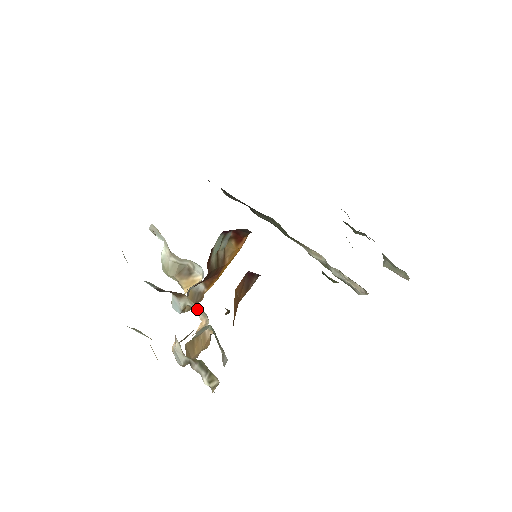
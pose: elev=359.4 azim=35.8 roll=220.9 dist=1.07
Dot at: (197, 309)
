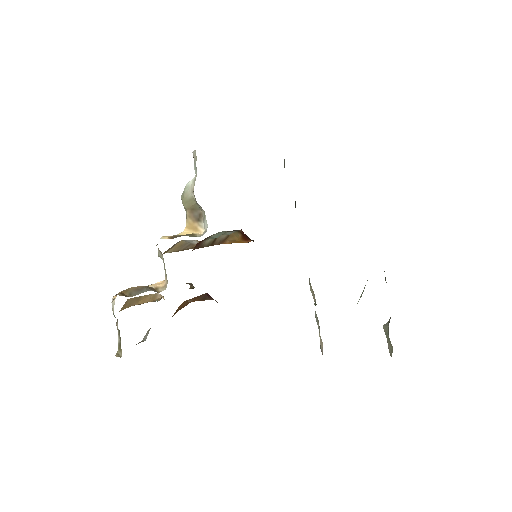
Dot at: (165, 270)
